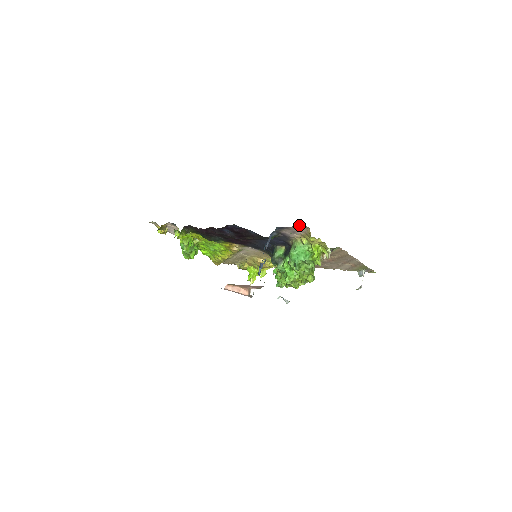
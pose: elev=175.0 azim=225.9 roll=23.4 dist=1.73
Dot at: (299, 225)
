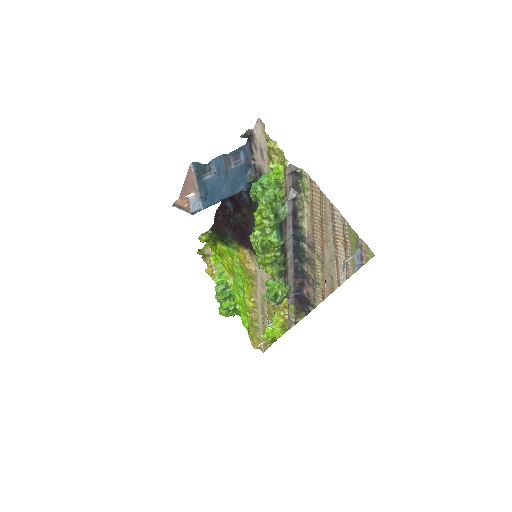
Dot at: (257, 124)
